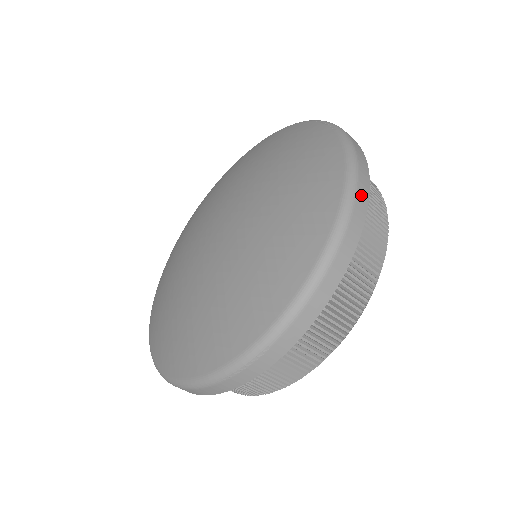
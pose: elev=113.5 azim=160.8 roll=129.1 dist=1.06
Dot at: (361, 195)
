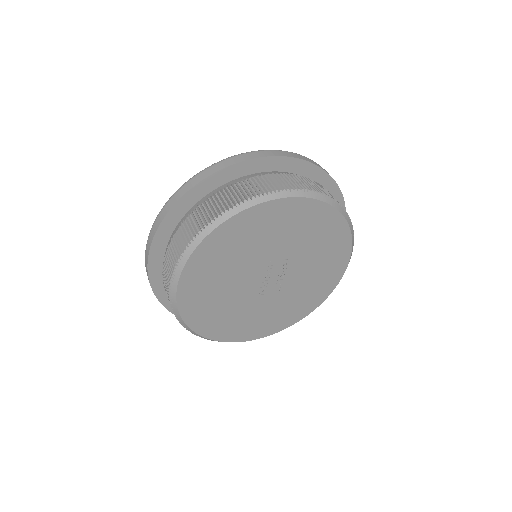
Dot at: (291, 154)
